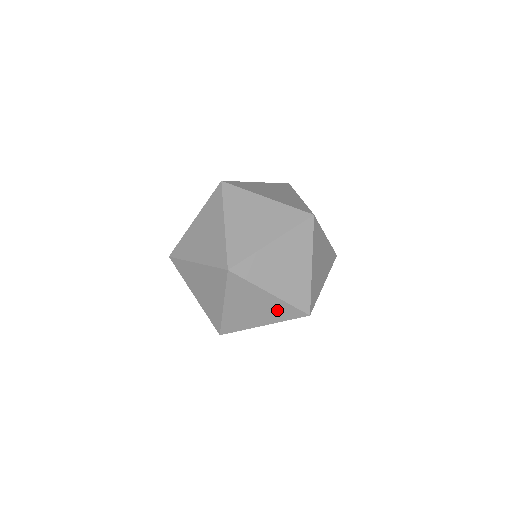
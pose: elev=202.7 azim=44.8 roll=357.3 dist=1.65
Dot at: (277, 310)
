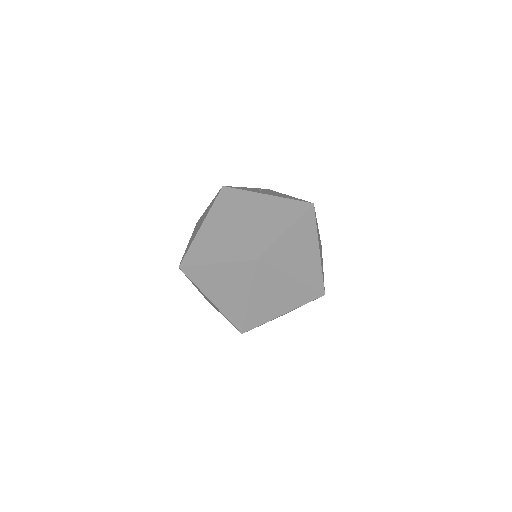
Dot at: (236, 275)
